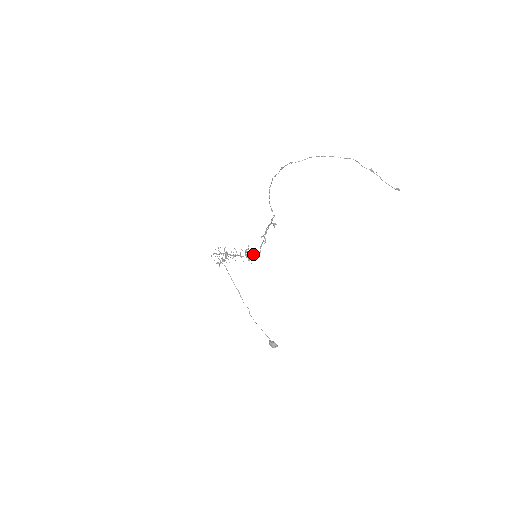
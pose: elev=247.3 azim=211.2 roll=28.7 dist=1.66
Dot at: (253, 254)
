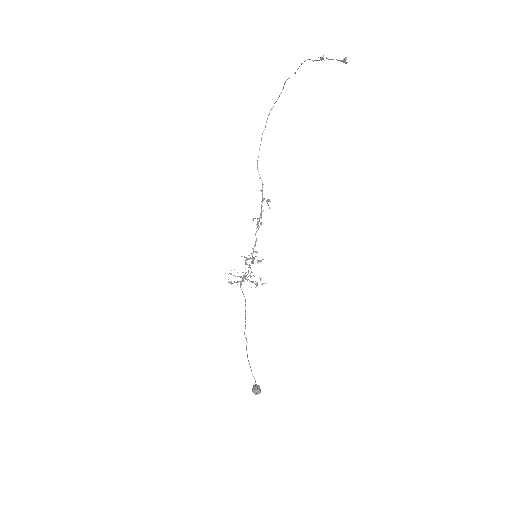
Dot at: (258, 260)
